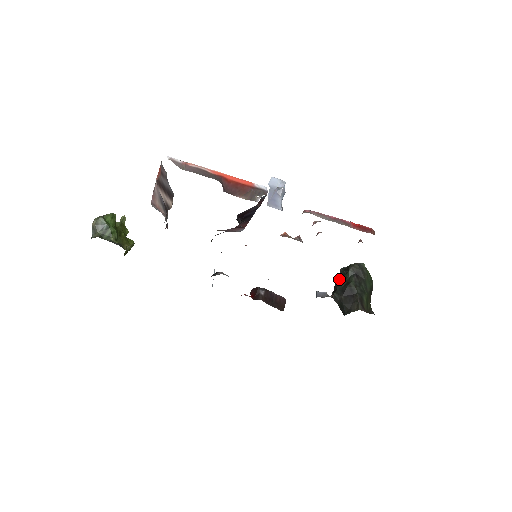
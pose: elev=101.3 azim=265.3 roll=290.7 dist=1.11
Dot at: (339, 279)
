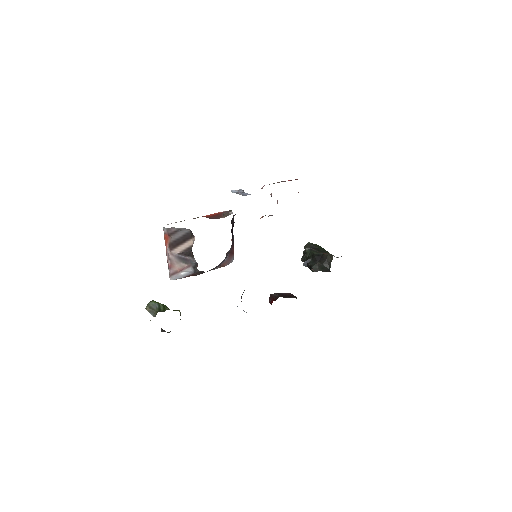
Dot at: occluded
